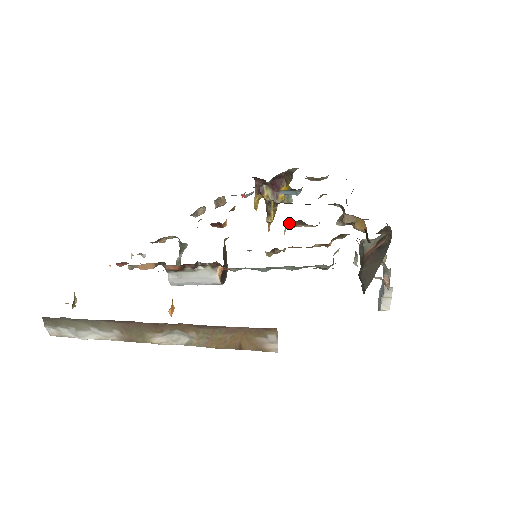
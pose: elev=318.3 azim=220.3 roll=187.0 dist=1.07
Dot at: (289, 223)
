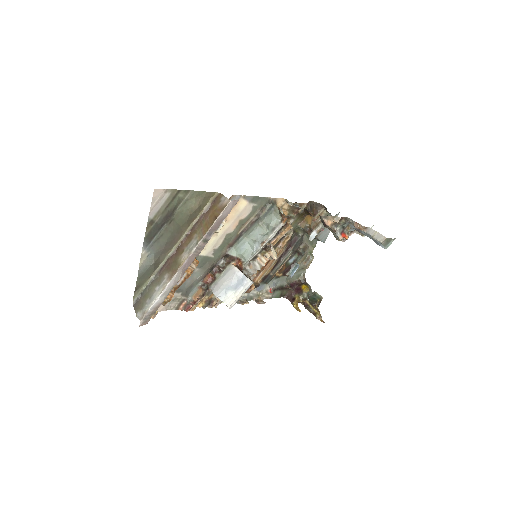
Dot at: (274, 247)
